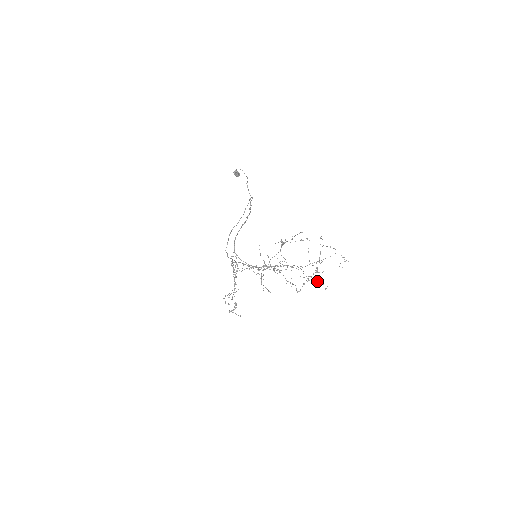
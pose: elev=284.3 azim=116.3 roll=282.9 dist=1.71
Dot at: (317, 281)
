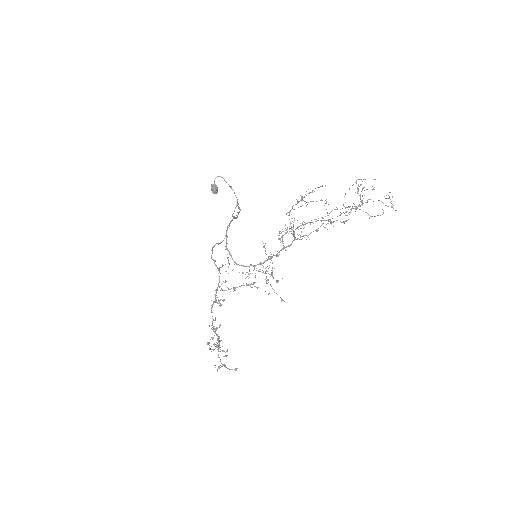
Dot at: occluded
